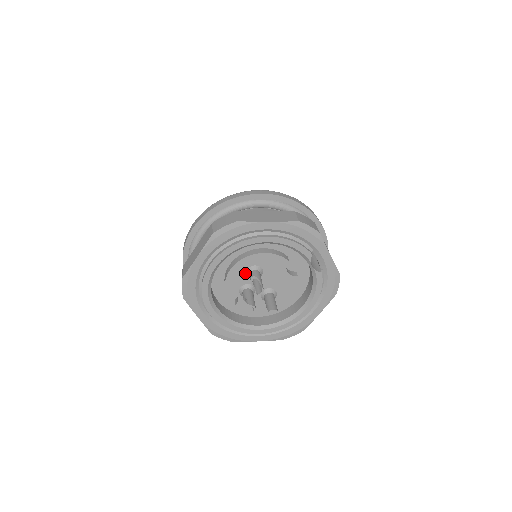
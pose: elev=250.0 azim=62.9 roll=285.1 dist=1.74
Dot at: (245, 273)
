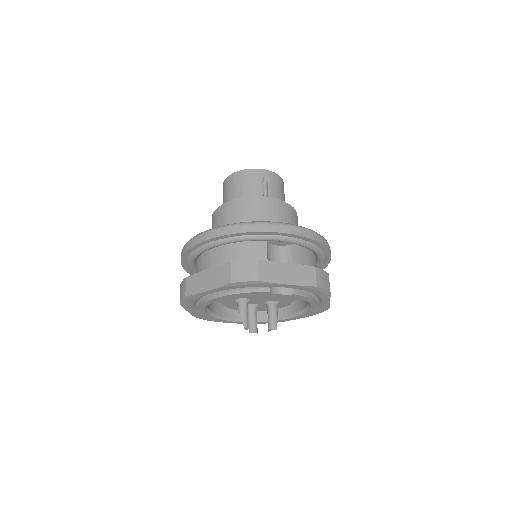
Dot at: occluded
